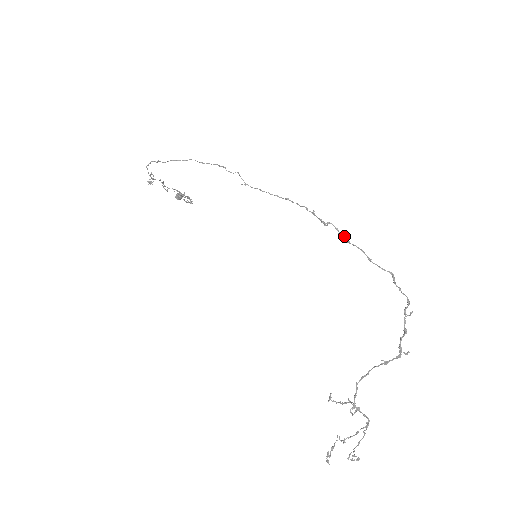
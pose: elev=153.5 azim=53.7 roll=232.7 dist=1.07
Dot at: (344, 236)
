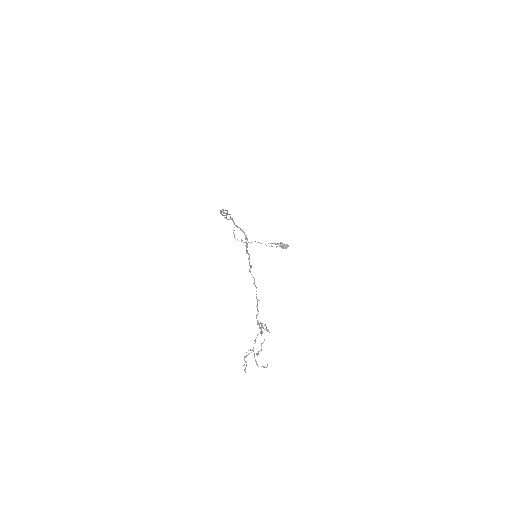
Dot at: (223, 213)
